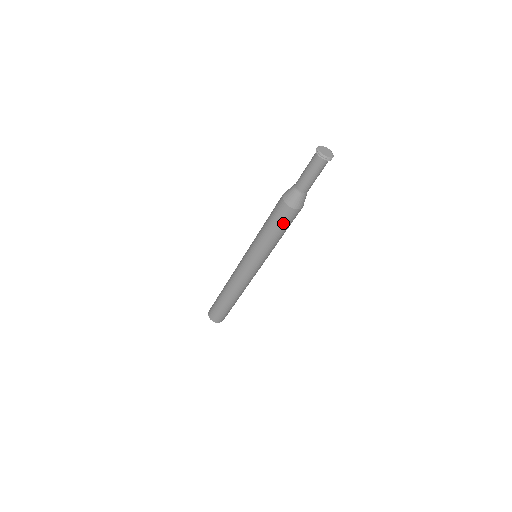
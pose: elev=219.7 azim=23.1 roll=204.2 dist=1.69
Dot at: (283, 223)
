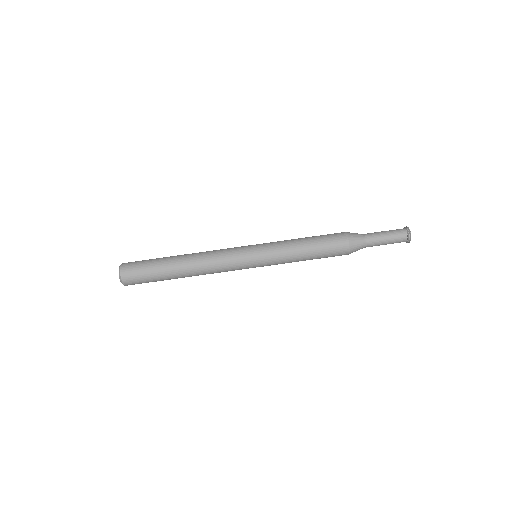
Dot at: (327, 246)
